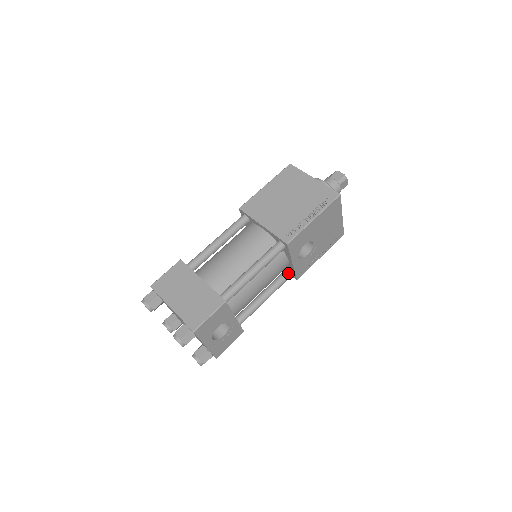
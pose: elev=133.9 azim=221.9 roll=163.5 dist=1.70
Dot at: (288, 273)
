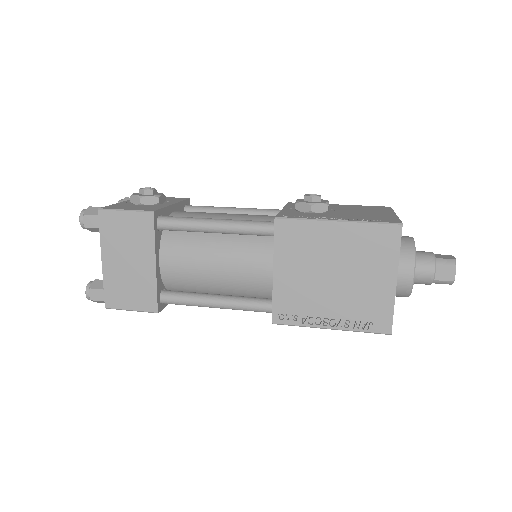
Dot at: occluded
